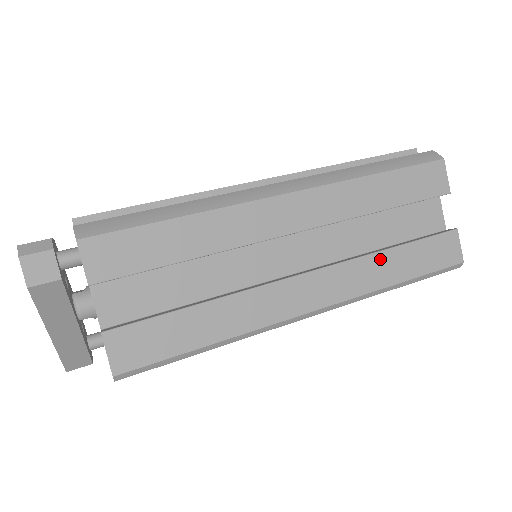
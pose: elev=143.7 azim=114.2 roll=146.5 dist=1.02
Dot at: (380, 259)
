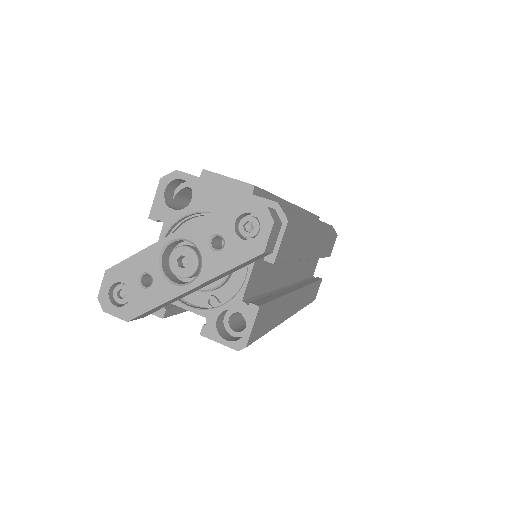
Dot at: (310, 289)
